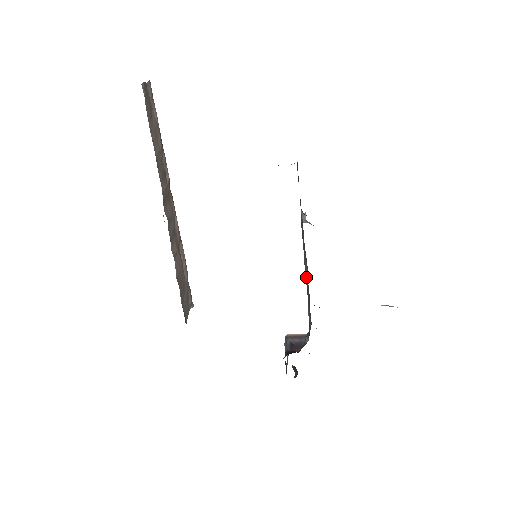
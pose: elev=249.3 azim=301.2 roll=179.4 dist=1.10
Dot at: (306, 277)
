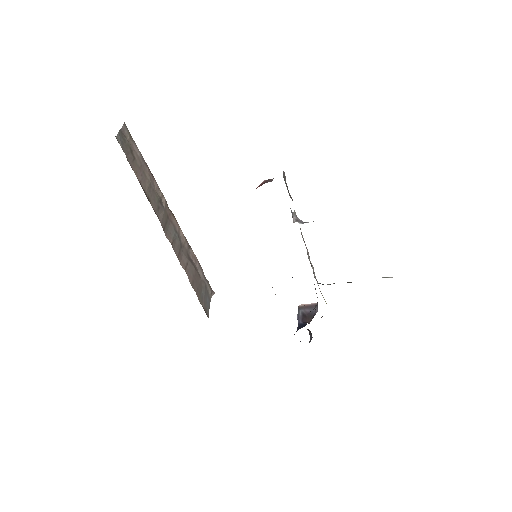
Dot at: occluded
